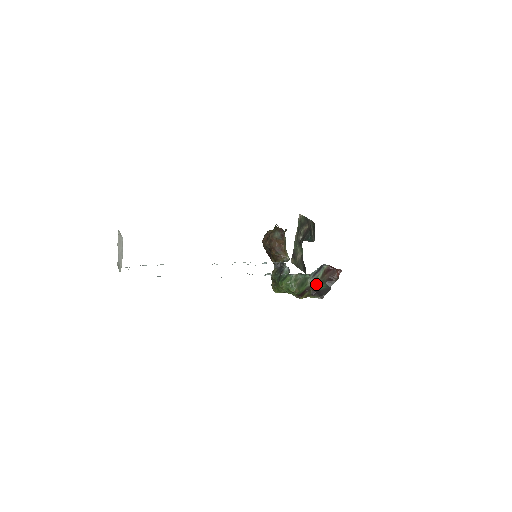
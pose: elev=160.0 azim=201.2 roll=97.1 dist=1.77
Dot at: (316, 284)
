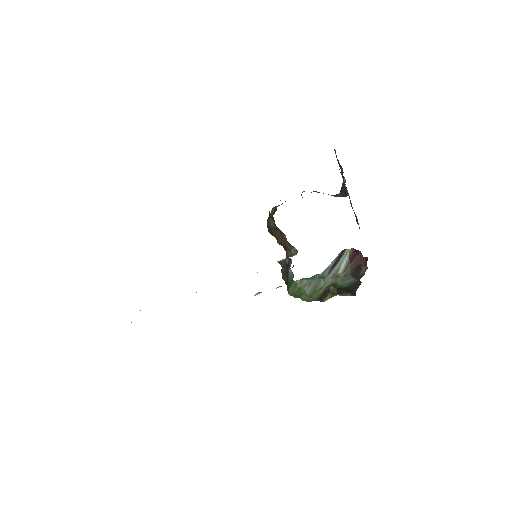
Dot at: (337, 281)
